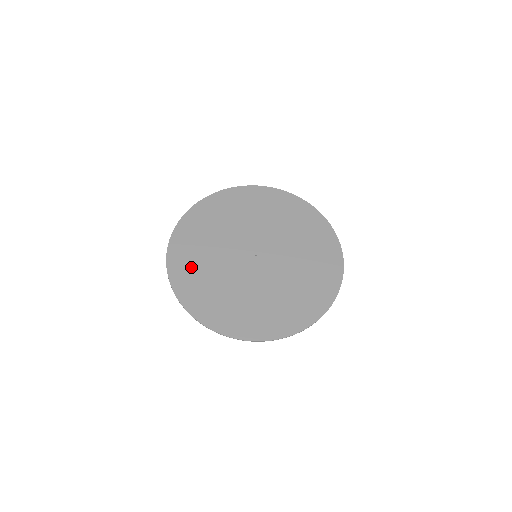
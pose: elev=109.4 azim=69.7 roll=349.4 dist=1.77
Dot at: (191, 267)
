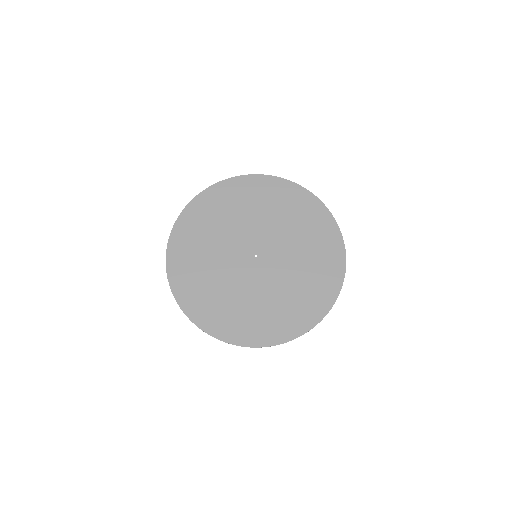
Dot at: (192, 275)
